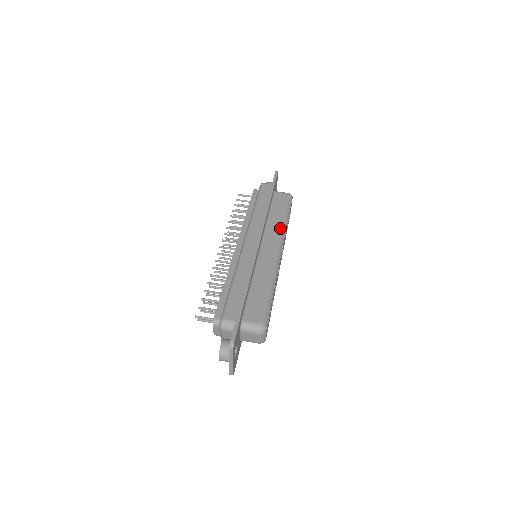
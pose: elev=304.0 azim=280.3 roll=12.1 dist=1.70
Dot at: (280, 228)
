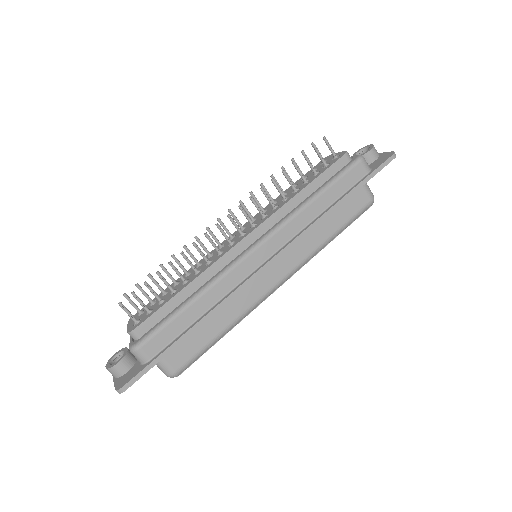
Dot at: (311, 251)
